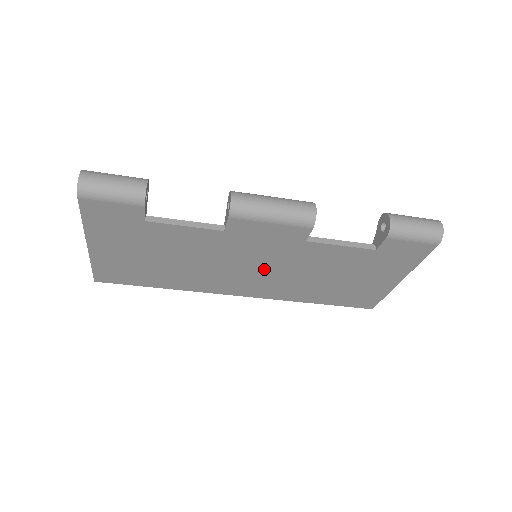
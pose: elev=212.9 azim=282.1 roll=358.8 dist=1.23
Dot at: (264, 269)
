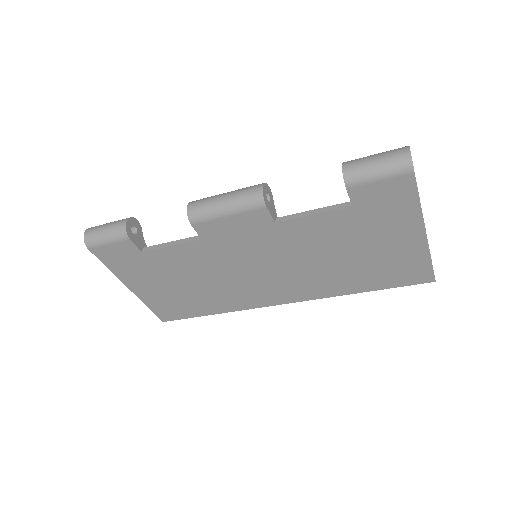
Dot at: (272, 267)
